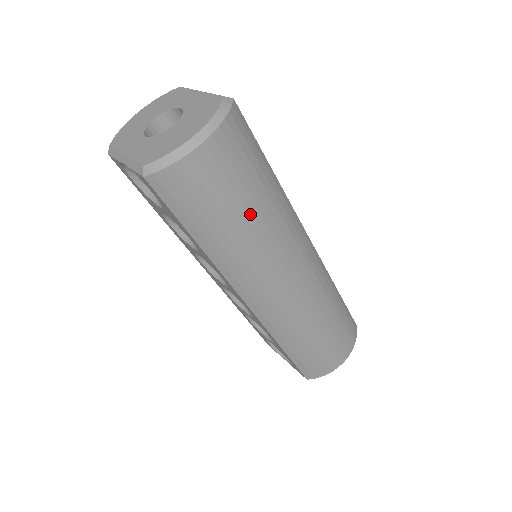
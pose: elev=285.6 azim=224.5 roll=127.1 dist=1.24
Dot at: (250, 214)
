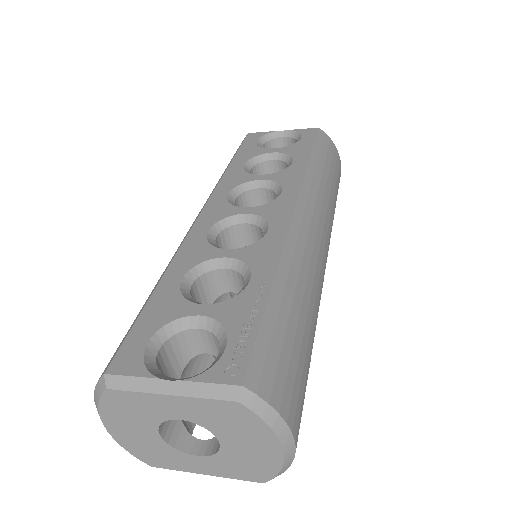
Dot at: (312, 338)
